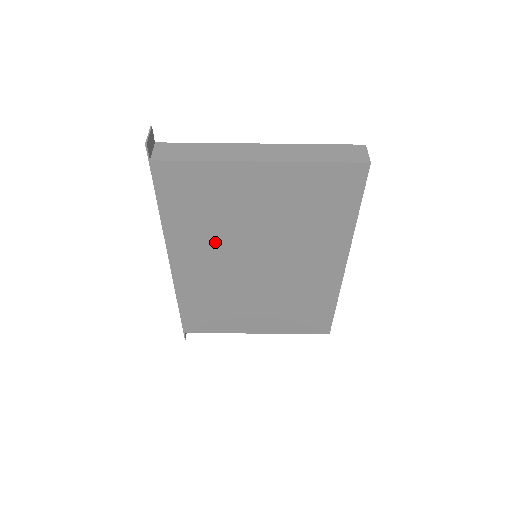
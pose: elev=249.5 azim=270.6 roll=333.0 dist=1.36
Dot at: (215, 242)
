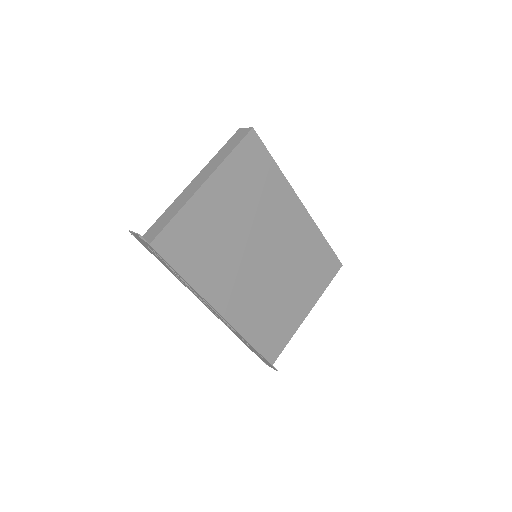
Dot at: (228, 266)
